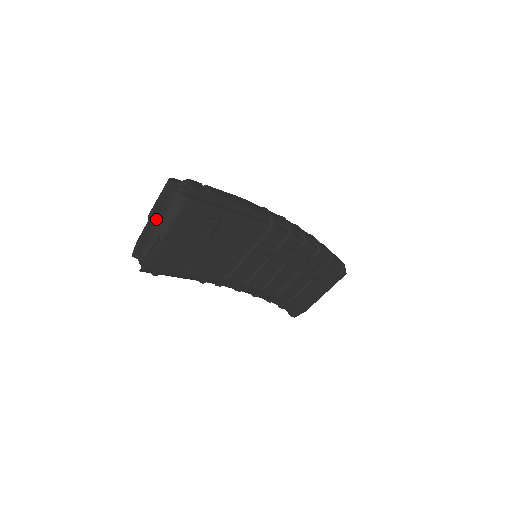
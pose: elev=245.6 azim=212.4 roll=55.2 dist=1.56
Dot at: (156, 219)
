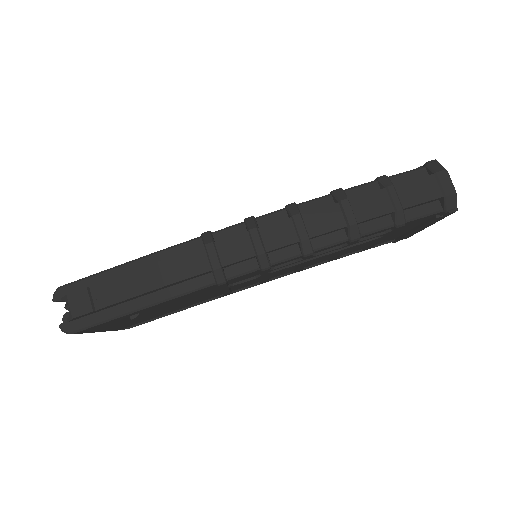
Dot at: occluded
